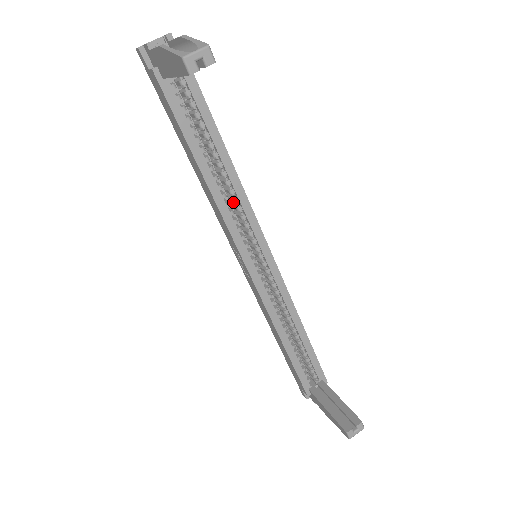
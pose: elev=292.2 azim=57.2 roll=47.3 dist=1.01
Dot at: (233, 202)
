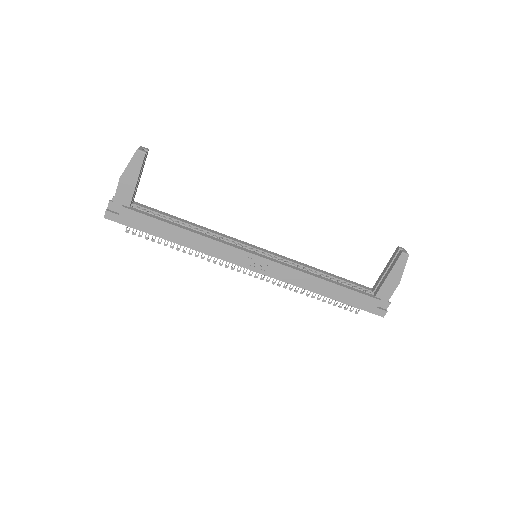
Dot at: occluded
